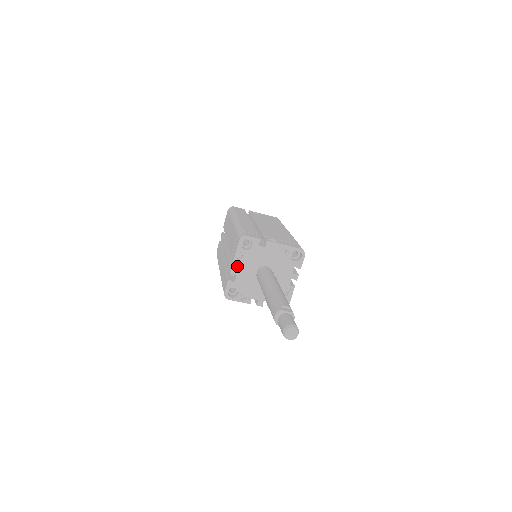
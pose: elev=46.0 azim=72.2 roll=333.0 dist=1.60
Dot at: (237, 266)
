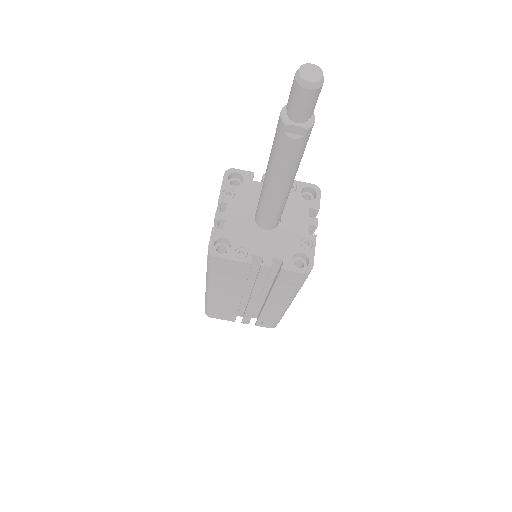
Dot at: (225, 211)
